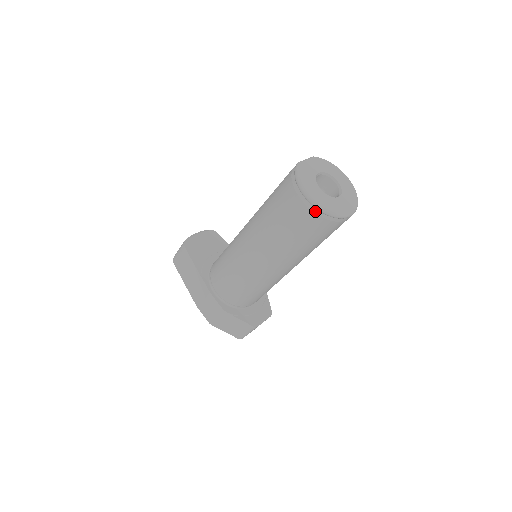
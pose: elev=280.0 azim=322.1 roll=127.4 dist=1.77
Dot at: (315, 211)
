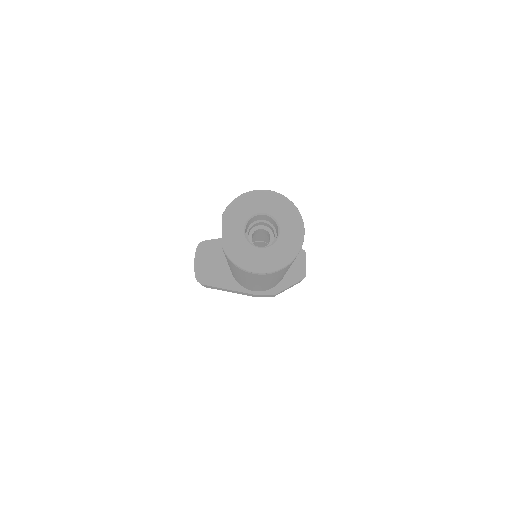
Dot at: (278, 271)
